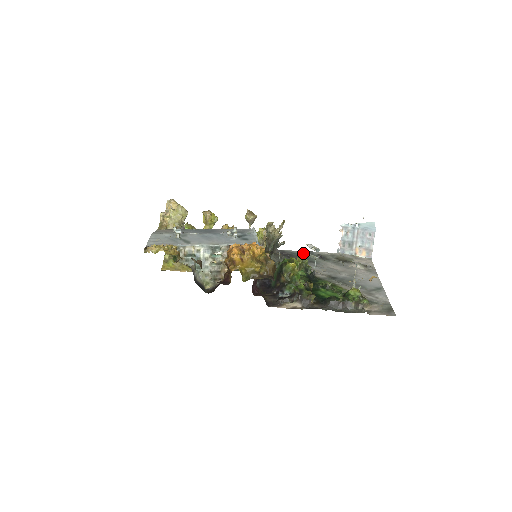
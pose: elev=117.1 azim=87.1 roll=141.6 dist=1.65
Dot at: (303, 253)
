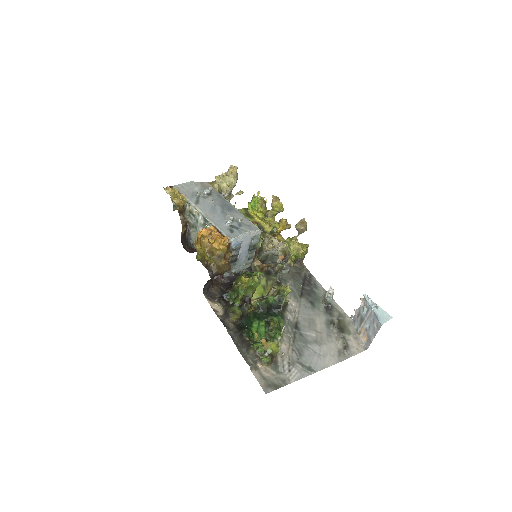
Dot at: (322, 292)
